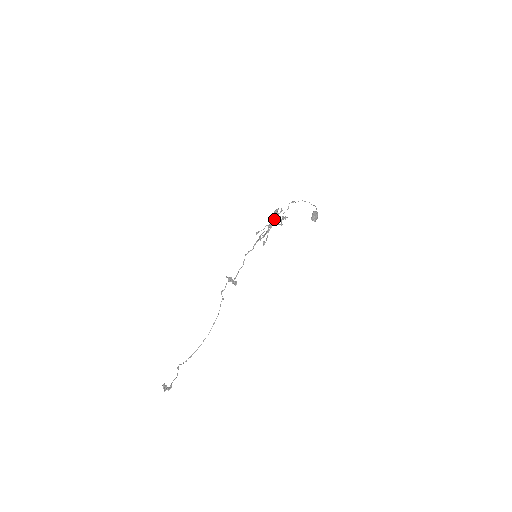
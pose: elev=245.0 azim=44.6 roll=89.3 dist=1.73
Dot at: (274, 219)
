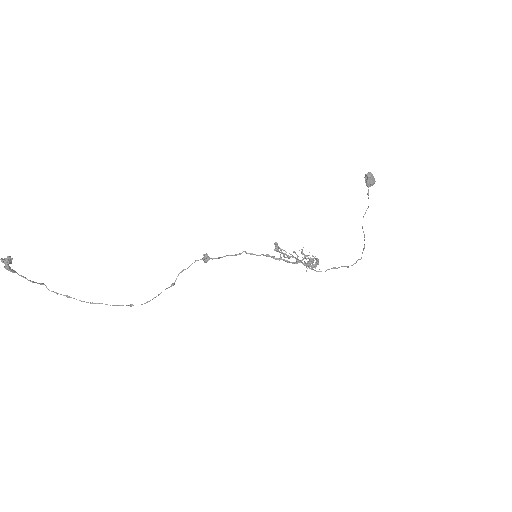
Dot at: occluded
